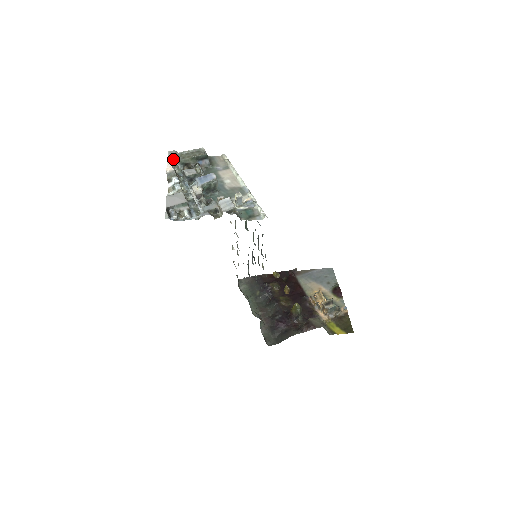
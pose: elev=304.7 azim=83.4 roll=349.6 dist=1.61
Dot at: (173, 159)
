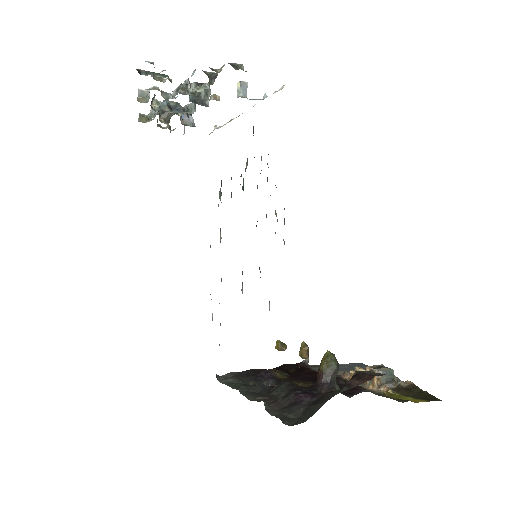
Dot at: (145, 116)
